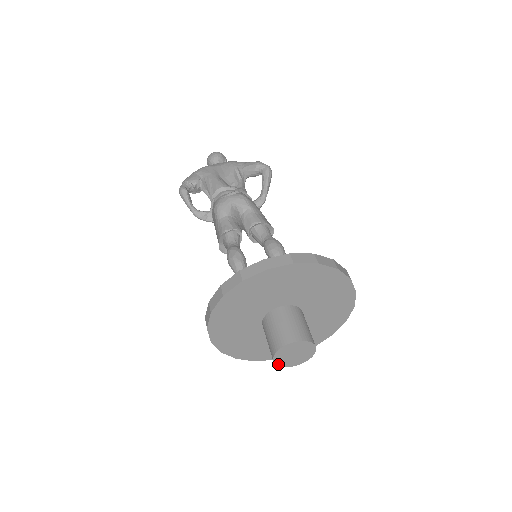
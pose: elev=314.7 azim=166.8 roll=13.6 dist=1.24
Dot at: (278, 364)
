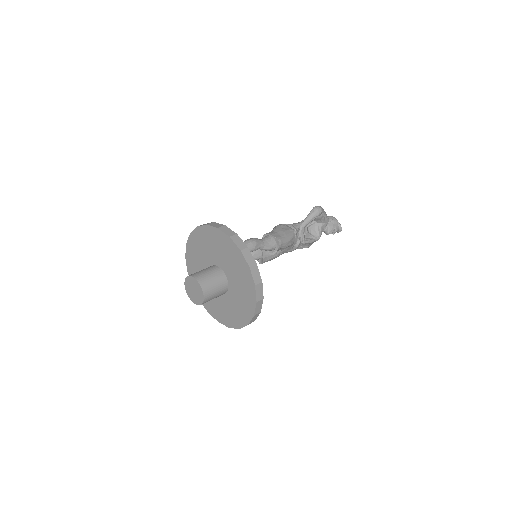
Dot at: (193, 301)
